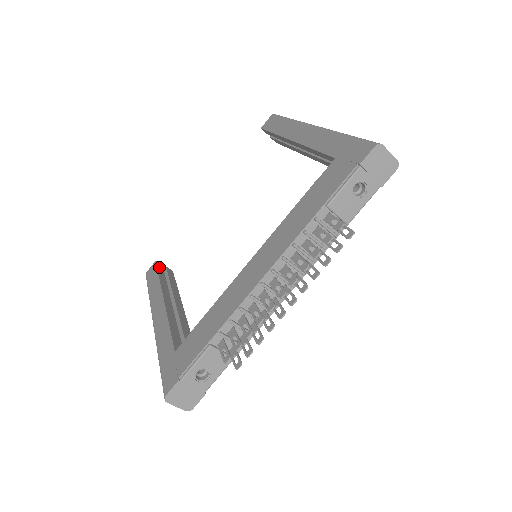
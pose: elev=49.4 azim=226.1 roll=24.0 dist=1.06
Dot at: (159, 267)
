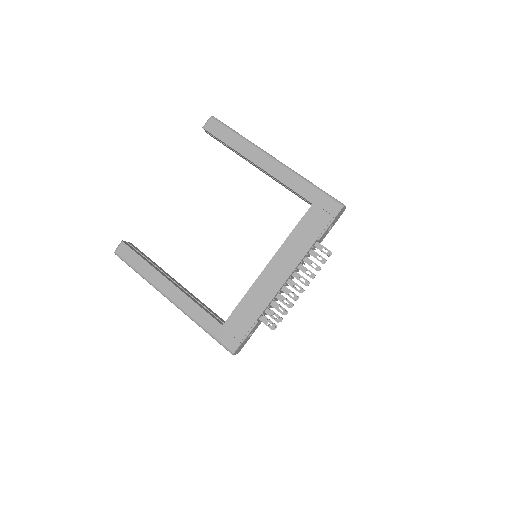
Dot at: (131, 248)
